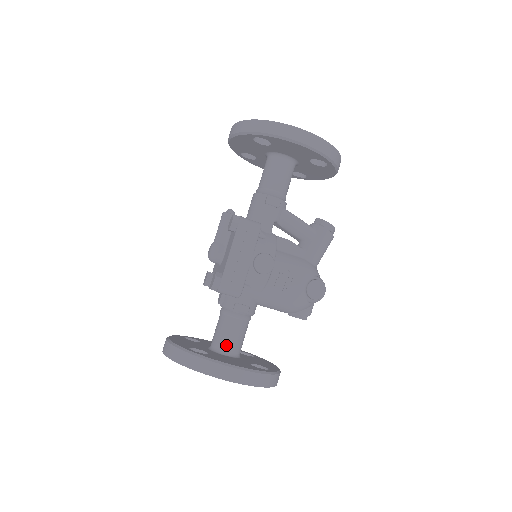
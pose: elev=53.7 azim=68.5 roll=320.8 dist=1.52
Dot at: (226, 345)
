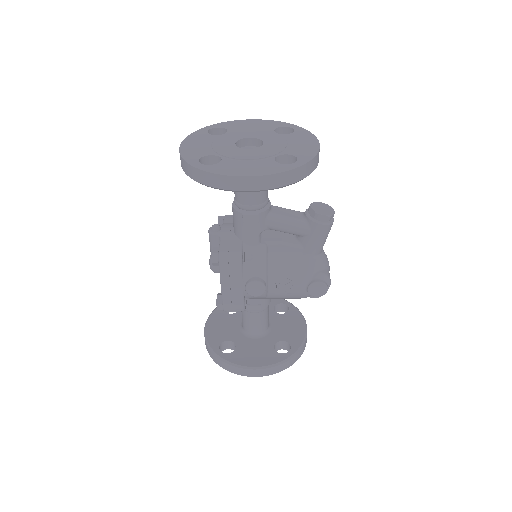
Dot at: (252, 330)
